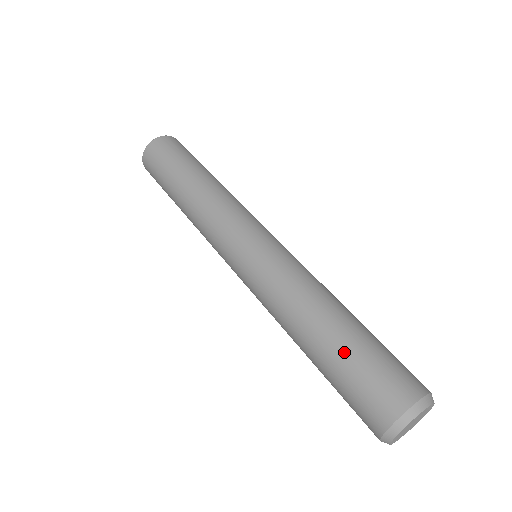
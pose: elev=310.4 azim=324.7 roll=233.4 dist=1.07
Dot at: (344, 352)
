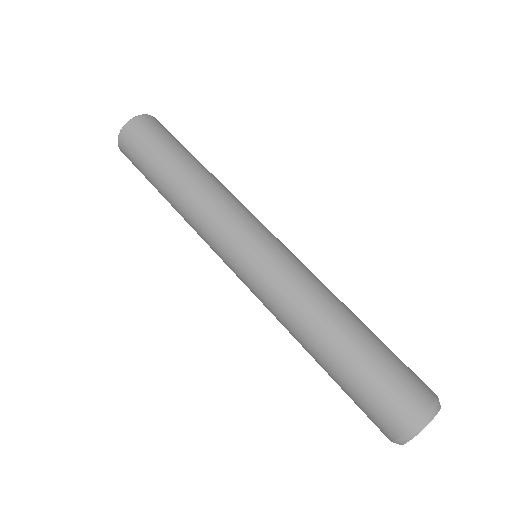
Dot at: (360, 362)
